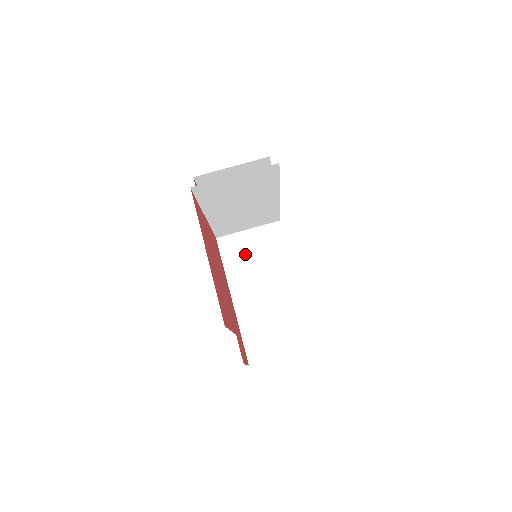
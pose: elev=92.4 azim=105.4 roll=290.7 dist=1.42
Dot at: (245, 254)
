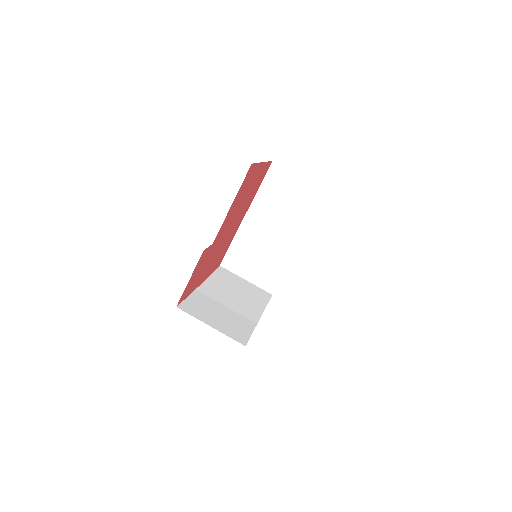
Dot at: (233, 283)
